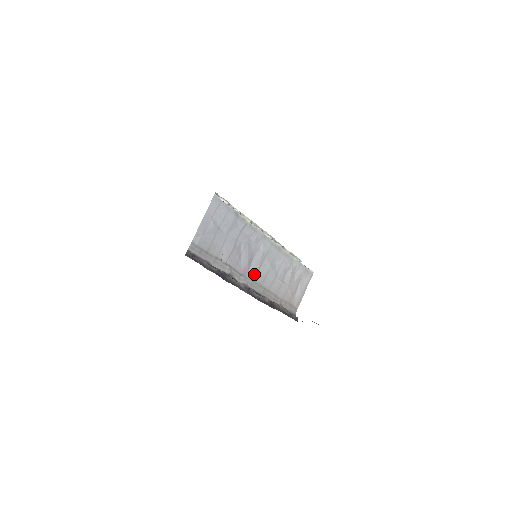
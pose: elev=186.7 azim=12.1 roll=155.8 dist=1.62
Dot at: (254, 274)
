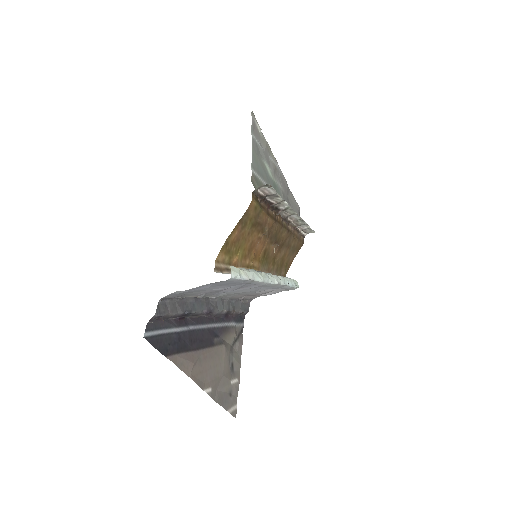
Dot at: (230, 293)
